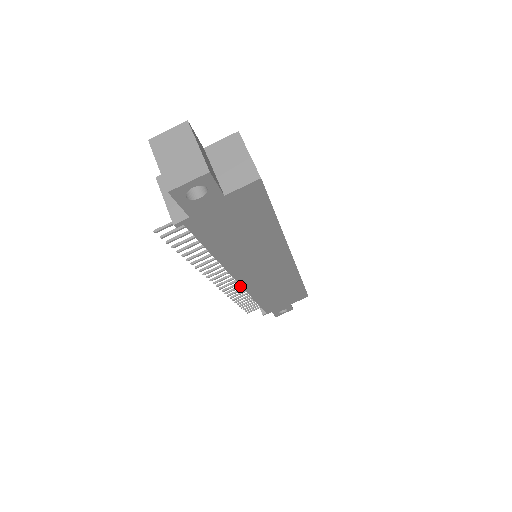
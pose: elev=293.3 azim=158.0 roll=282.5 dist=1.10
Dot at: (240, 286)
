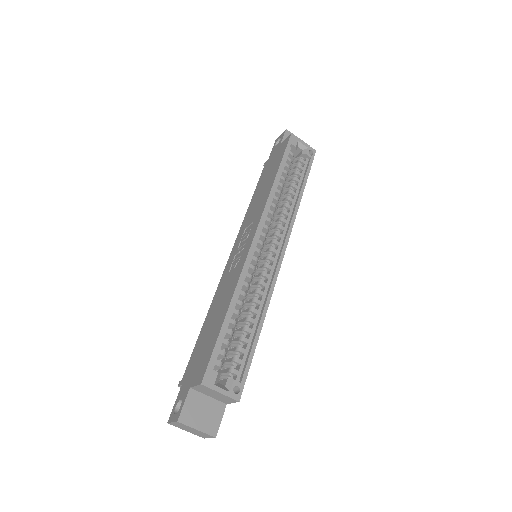
Dot at: occluded
